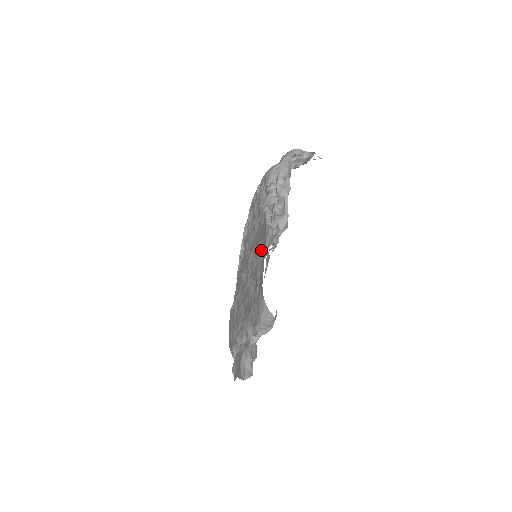
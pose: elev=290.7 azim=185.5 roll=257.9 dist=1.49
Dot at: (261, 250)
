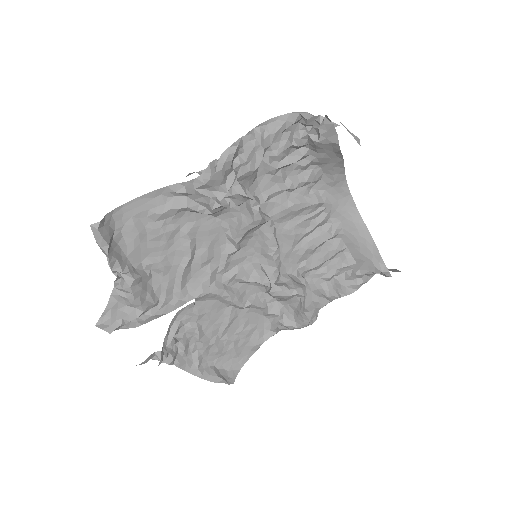
Dot at: occluded
